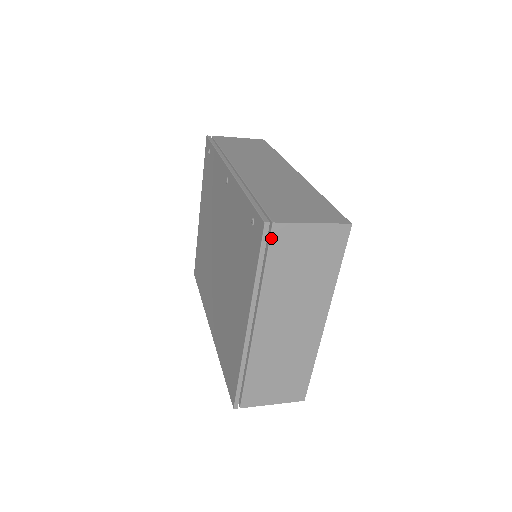
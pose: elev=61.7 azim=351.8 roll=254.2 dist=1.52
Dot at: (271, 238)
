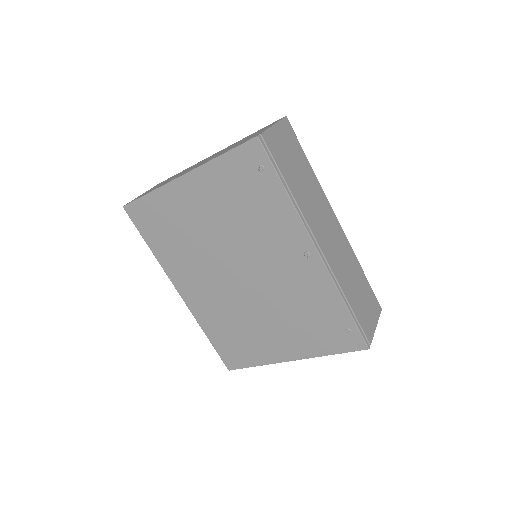
Dot at: occluded
